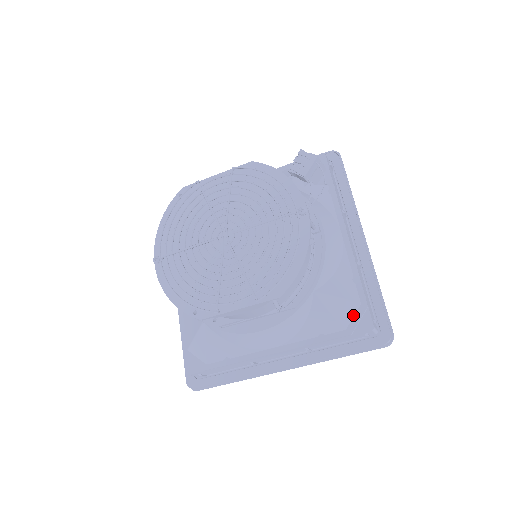
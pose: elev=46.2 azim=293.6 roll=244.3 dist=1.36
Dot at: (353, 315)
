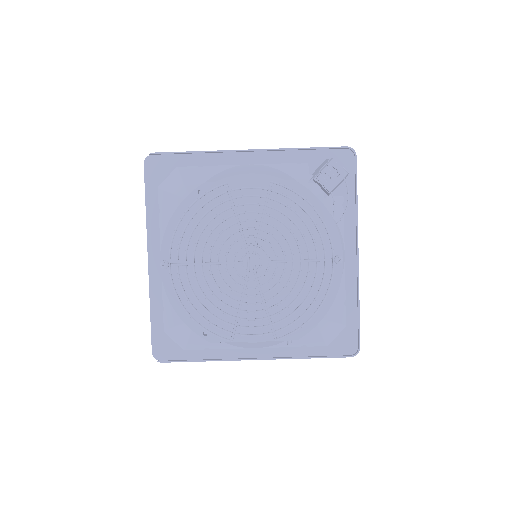
Dot at: (337, 335)
